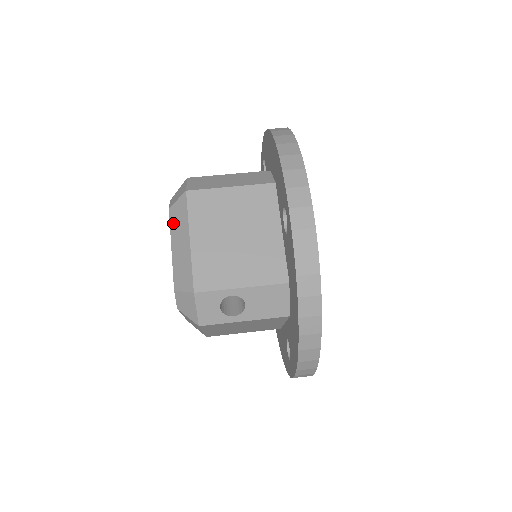
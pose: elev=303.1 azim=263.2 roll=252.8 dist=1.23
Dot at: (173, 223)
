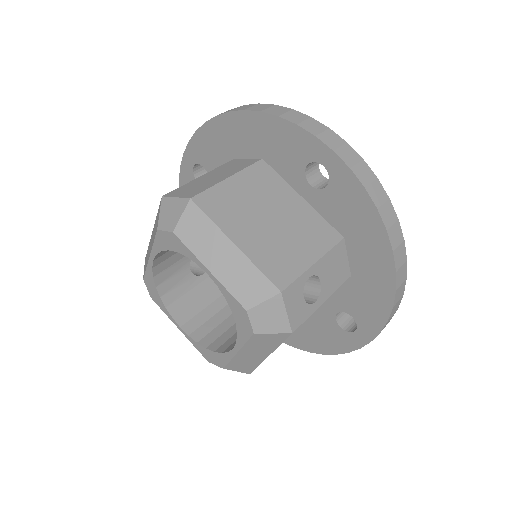
Dot at: (192, 243)
